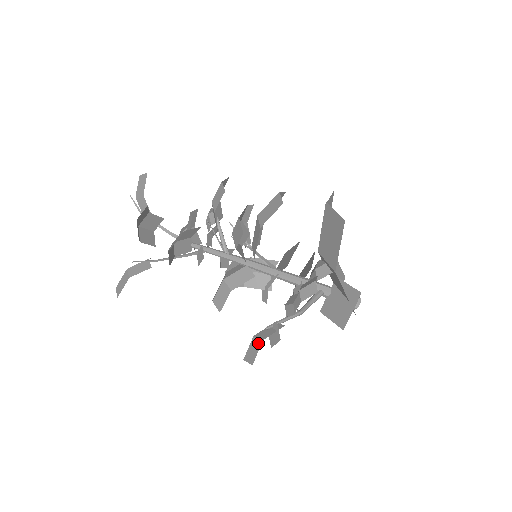
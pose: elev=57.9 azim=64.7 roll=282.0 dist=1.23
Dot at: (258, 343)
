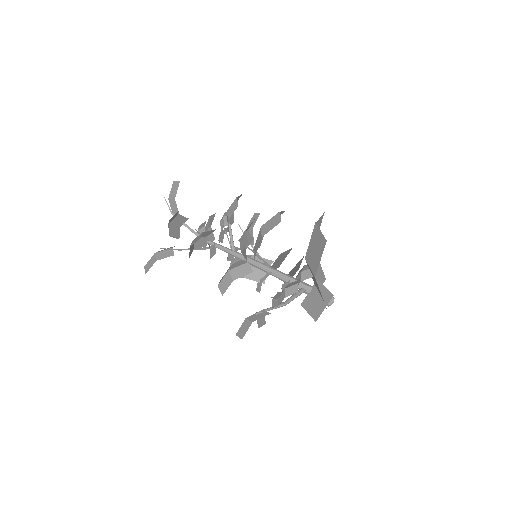
Dot at: (248, 324)
